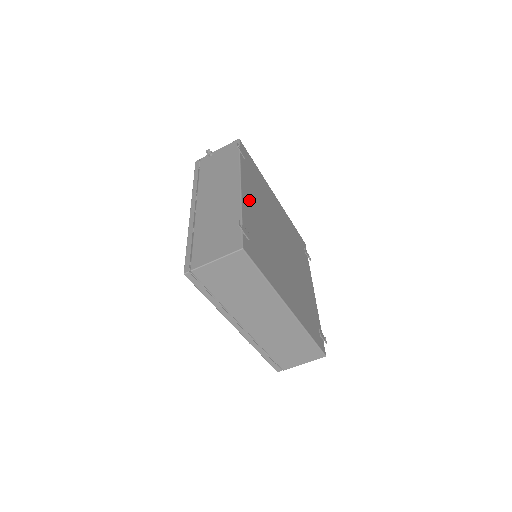
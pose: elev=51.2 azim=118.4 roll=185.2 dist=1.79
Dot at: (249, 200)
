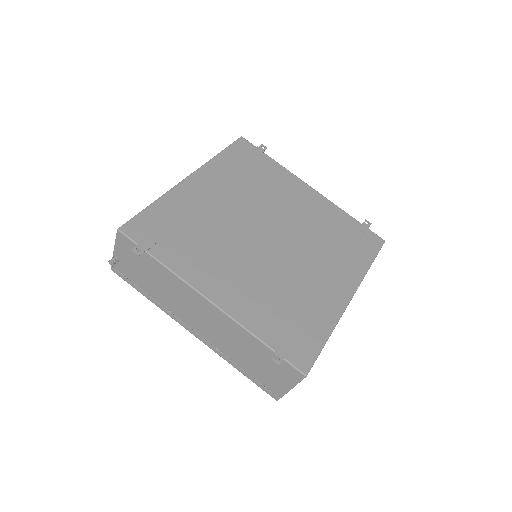
Dot at: (227, 292)
